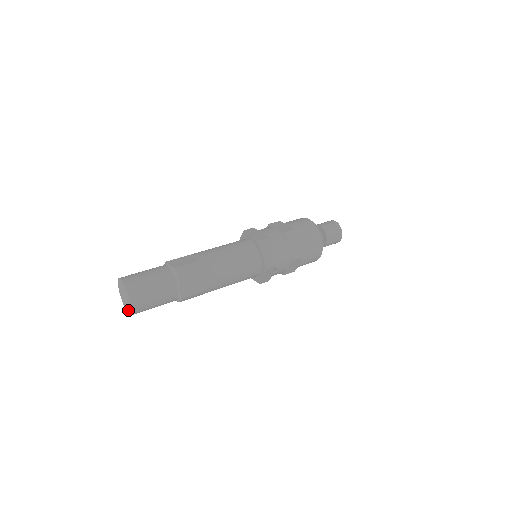
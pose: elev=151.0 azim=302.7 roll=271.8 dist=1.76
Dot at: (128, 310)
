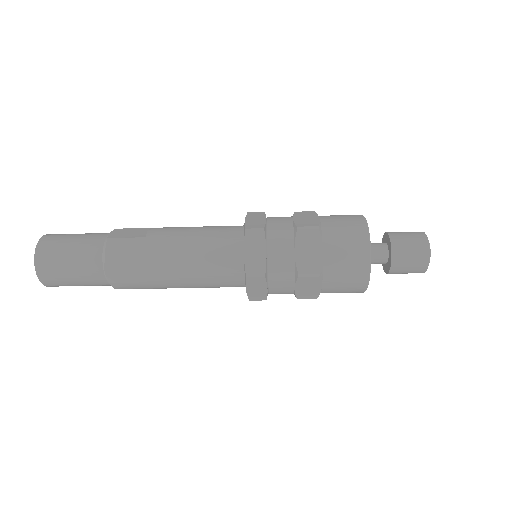
Dot at: occluded
